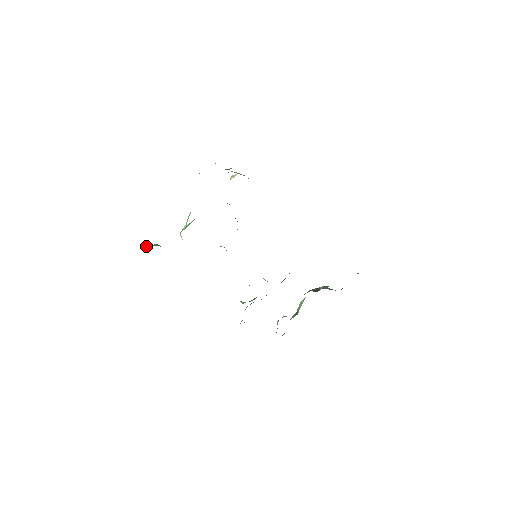
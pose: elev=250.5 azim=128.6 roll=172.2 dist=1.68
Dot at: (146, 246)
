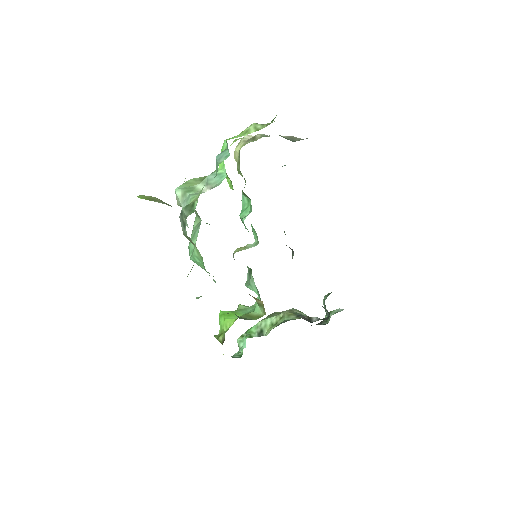
Dot at: (148, 198)
